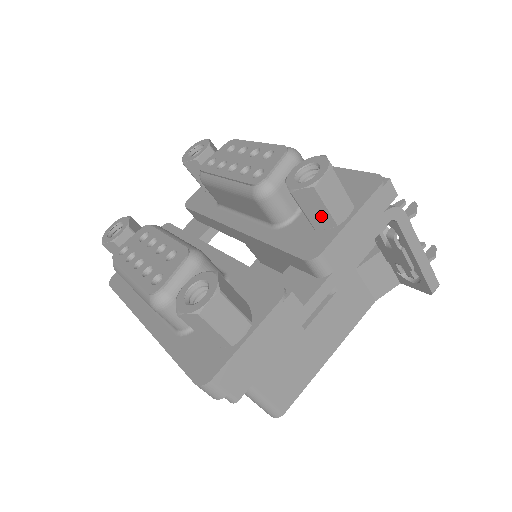
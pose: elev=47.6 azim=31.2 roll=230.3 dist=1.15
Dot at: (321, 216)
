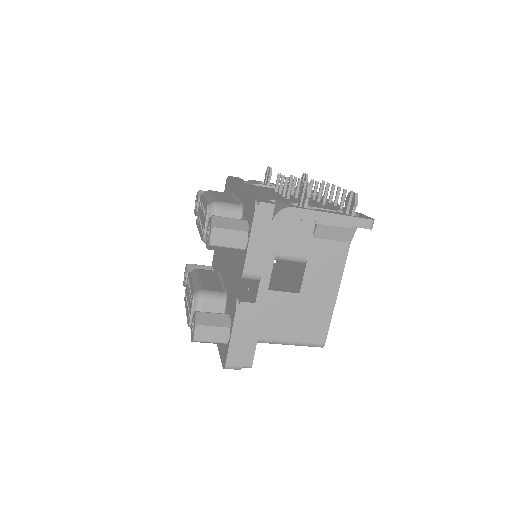
Dot at: (232, 250)
